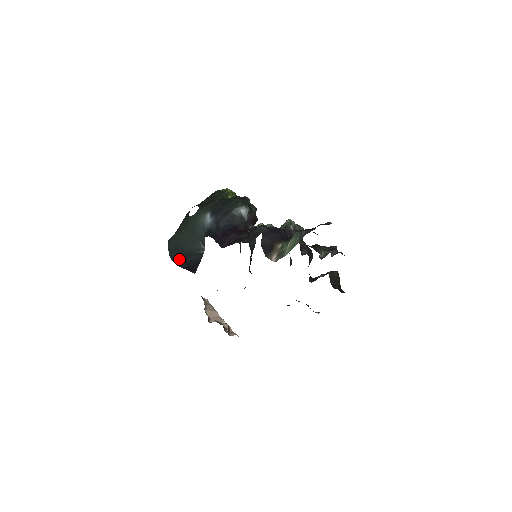
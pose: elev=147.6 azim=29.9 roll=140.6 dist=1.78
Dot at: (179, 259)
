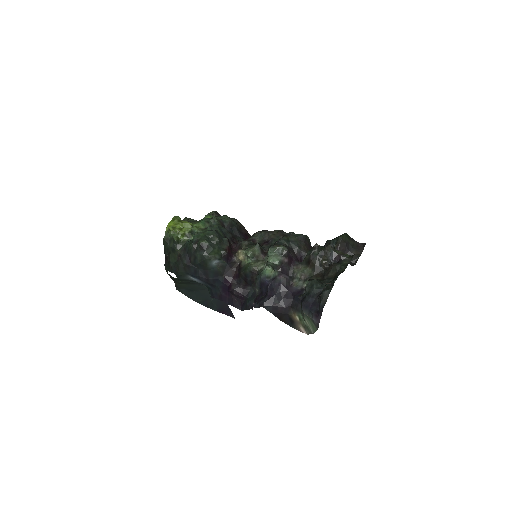
Dot at: (204, 301)
